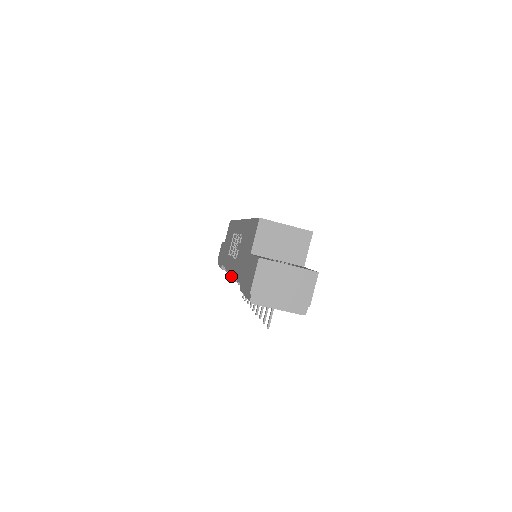
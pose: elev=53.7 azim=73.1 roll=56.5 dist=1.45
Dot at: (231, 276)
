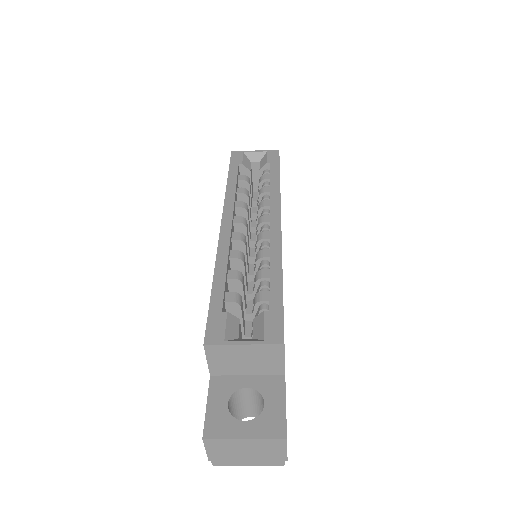
Dot at: occluded
